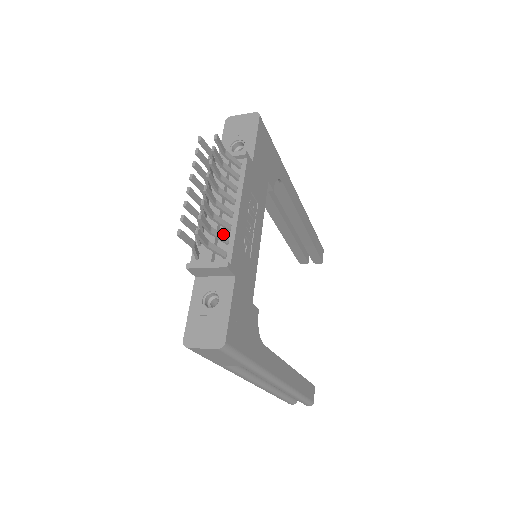
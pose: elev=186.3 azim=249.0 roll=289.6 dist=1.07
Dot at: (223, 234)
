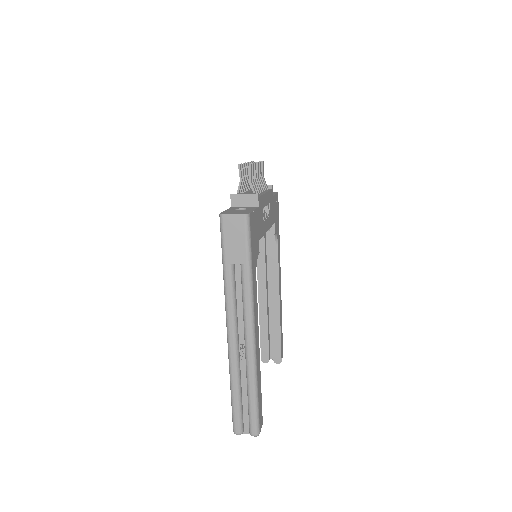
Dot at: occluded
